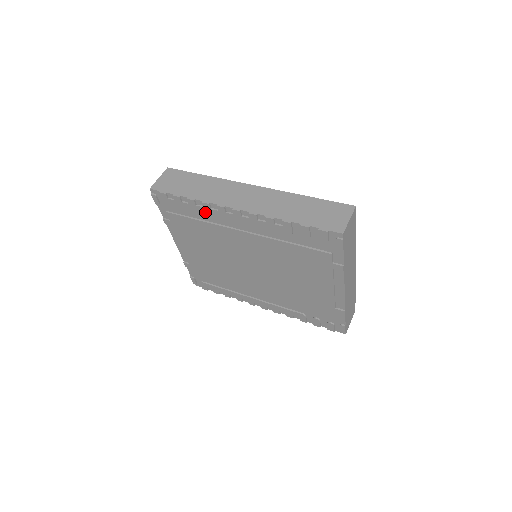
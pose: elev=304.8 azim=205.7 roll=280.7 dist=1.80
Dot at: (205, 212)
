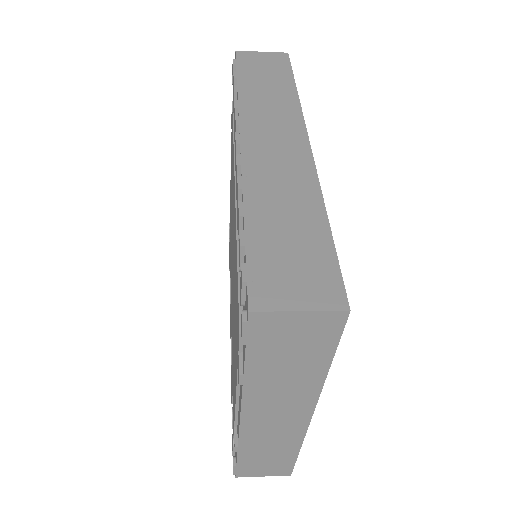
Dot at: occluded
